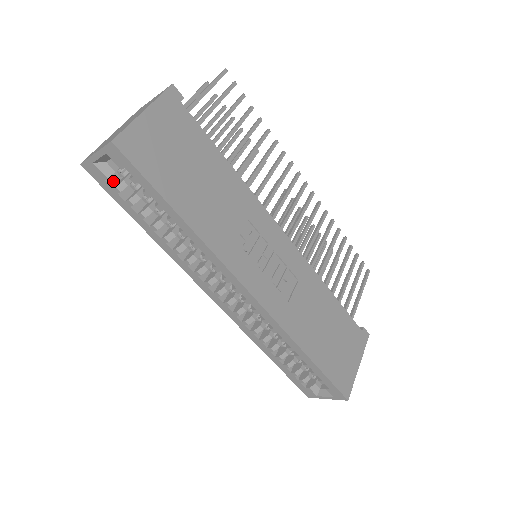
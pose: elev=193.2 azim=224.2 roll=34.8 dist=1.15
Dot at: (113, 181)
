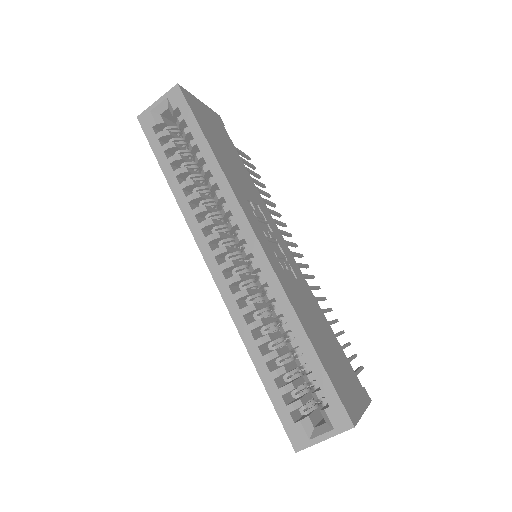
Dot at: (157, 133)
